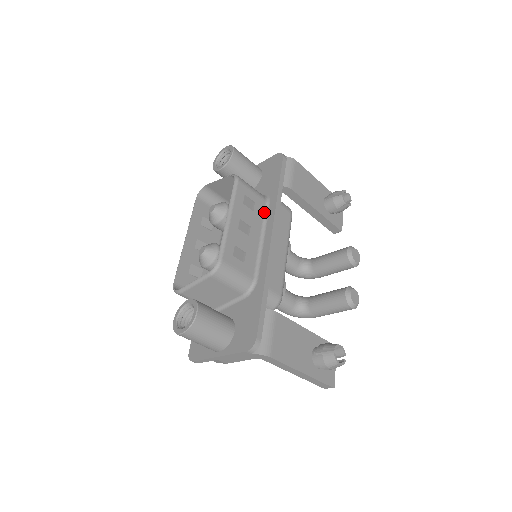
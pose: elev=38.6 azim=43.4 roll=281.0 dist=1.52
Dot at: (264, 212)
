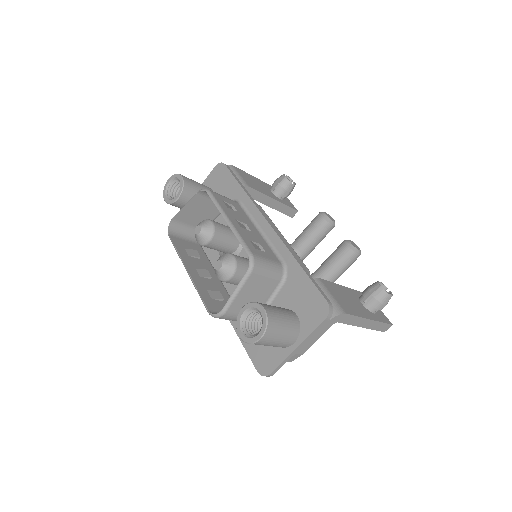
Dot at: (244, 211)
